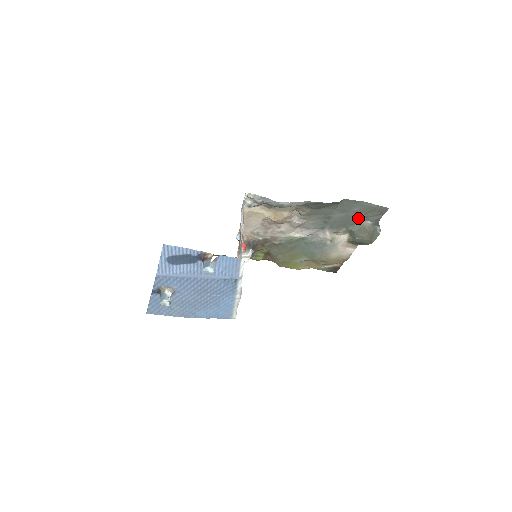
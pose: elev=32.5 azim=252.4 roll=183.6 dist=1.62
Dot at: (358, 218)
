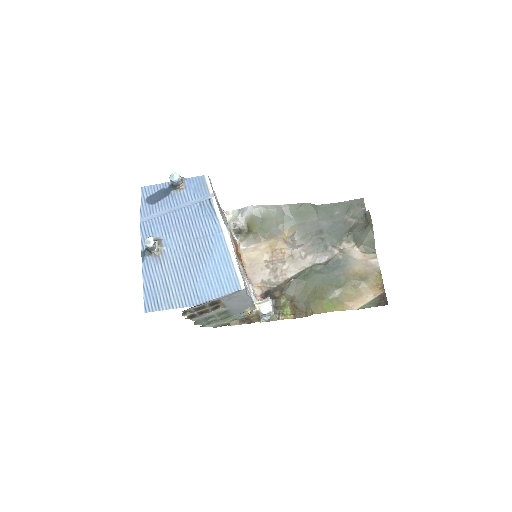
Dot at: (347, 221)
